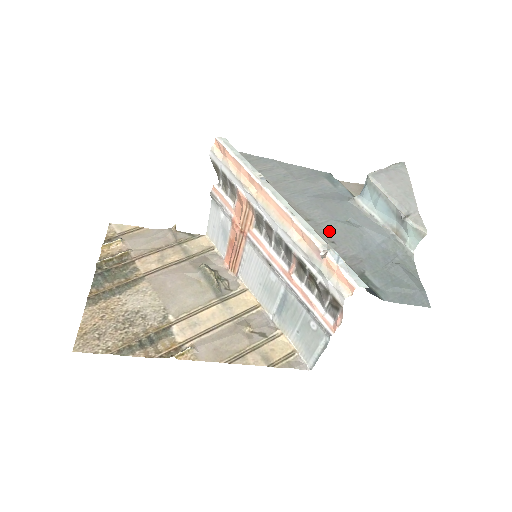
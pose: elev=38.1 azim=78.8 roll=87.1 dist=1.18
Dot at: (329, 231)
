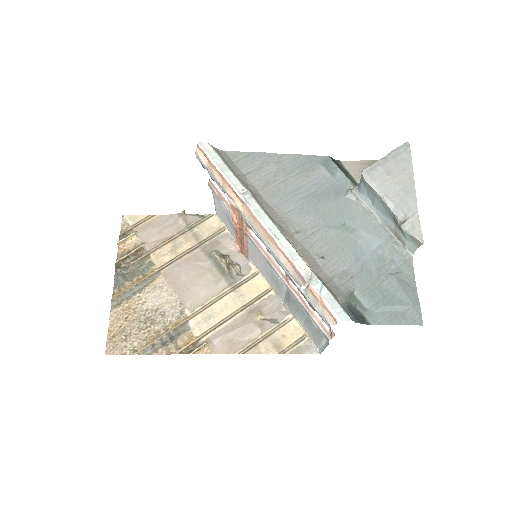
Dot at: (319, 243)
